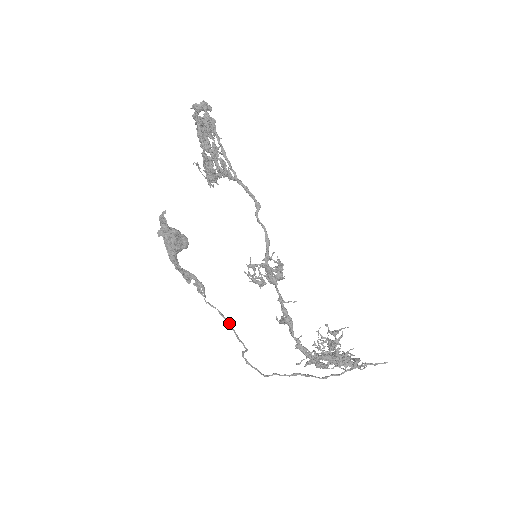
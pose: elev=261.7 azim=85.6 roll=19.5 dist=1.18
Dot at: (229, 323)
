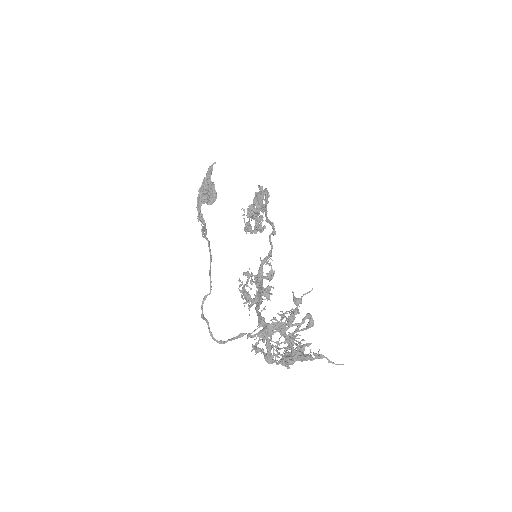
Dot at: occluded
